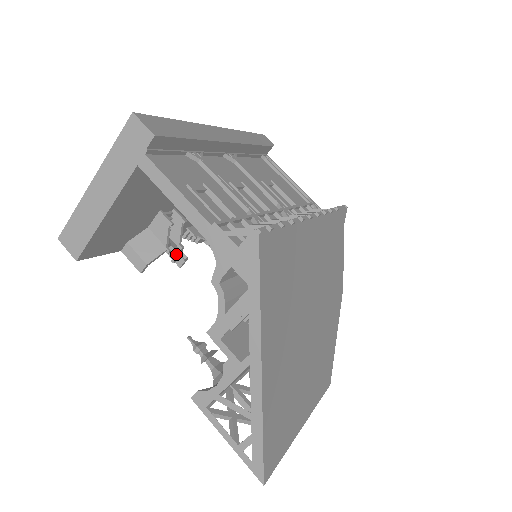
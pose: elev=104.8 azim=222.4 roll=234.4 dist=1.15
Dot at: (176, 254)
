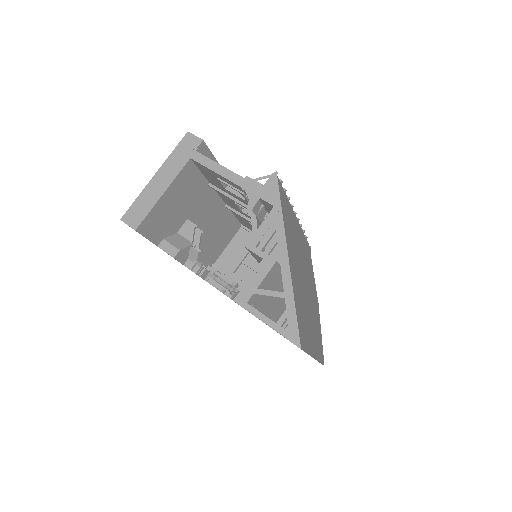
Dot at: (193, 262)
